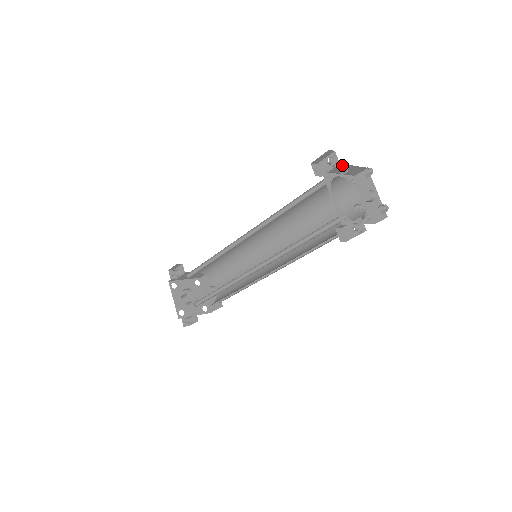
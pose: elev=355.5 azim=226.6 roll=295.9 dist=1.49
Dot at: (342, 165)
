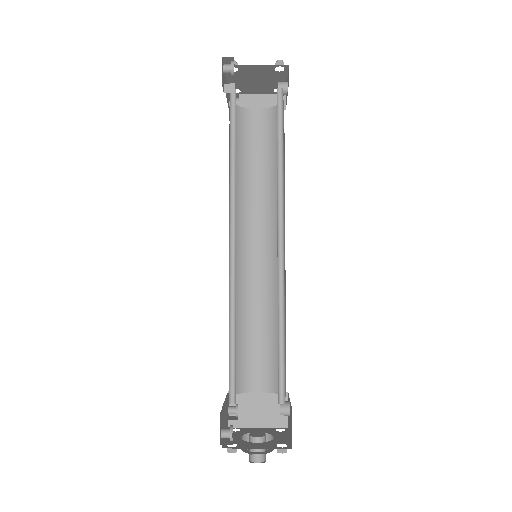
Dot at: occluded
